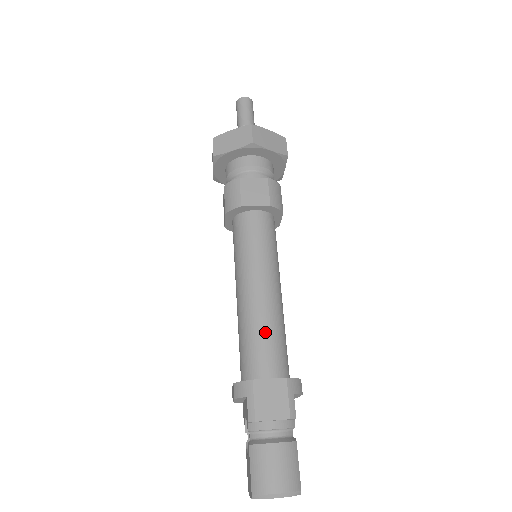
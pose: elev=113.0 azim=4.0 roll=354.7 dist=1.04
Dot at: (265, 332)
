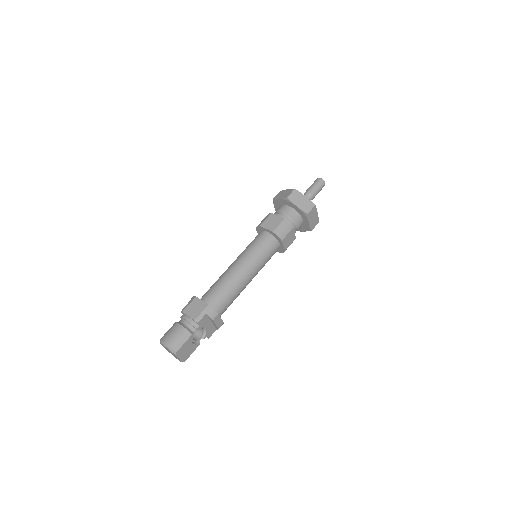
Dot at: (221, 284)
